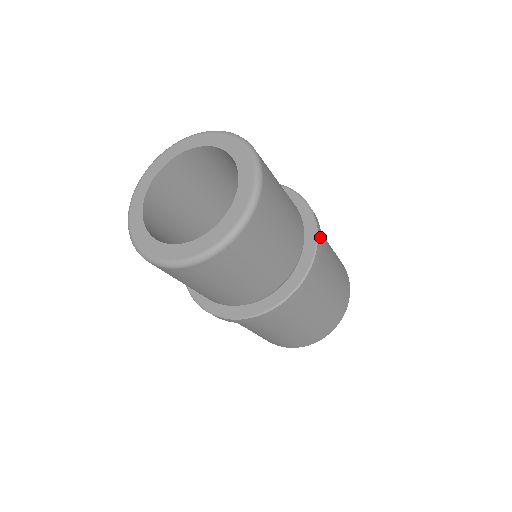
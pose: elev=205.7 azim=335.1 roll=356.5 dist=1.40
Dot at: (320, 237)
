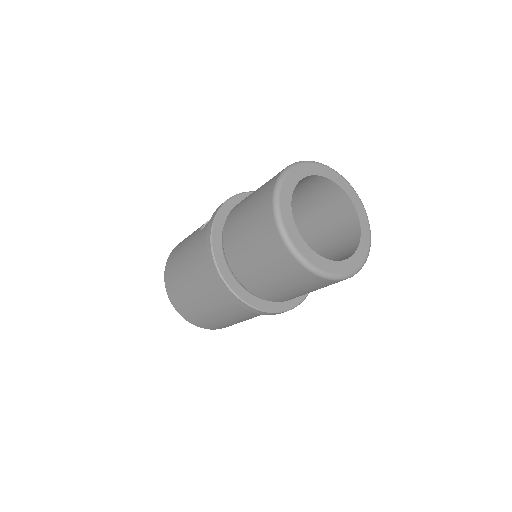
Dot at: occluded
